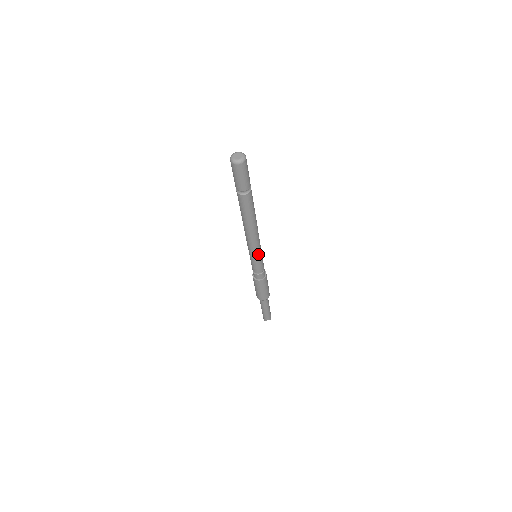
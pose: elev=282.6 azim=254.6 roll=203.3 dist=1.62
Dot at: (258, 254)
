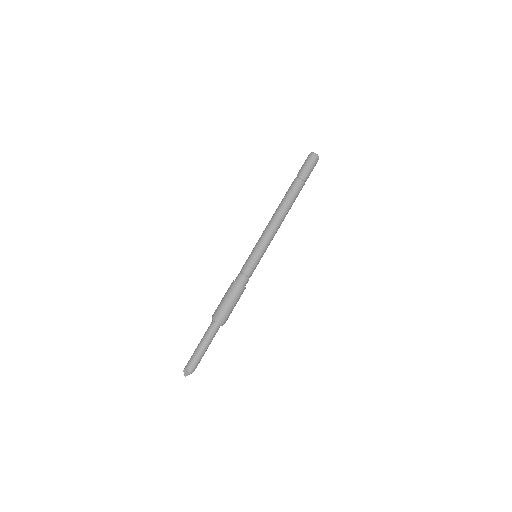
Dot at: (260, 246)
